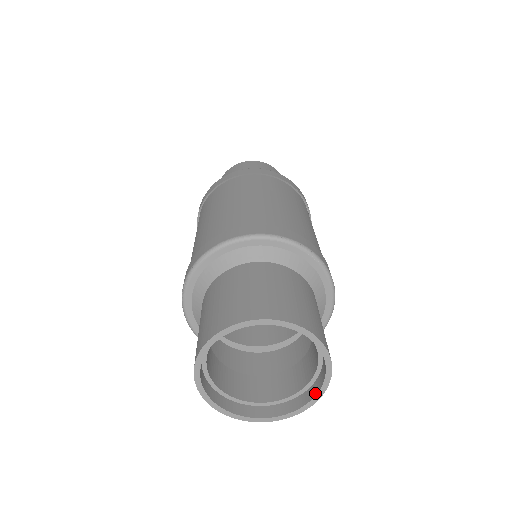
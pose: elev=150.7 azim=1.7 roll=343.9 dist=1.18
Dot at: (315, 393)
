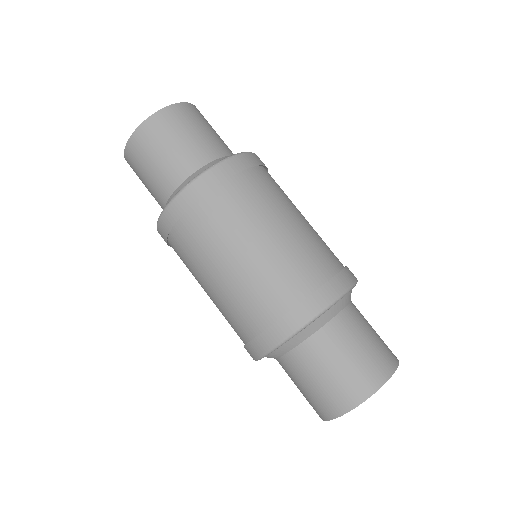
Dot at: occluded
